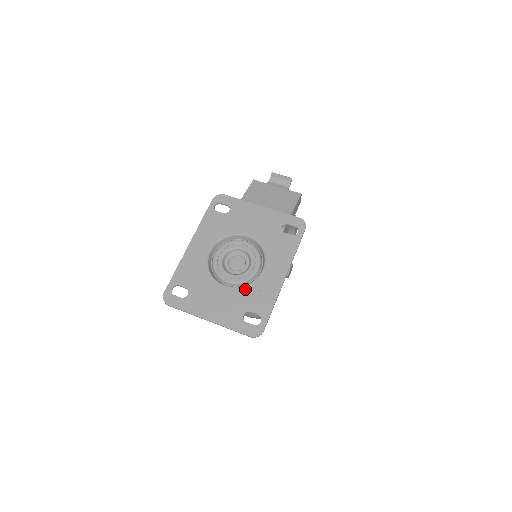
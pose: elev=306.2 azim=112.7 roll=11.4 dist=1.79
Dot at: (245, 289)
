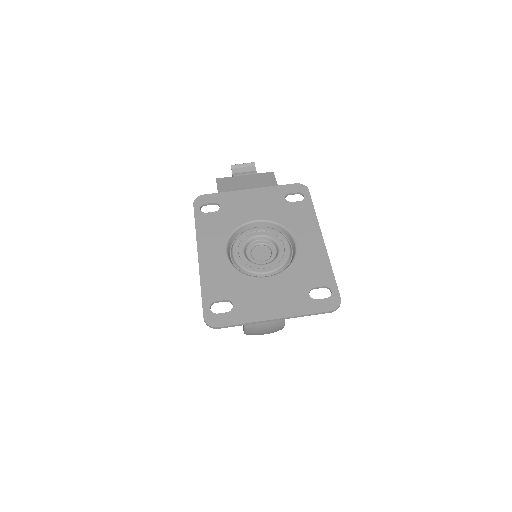
Dot at: (291, 269)
